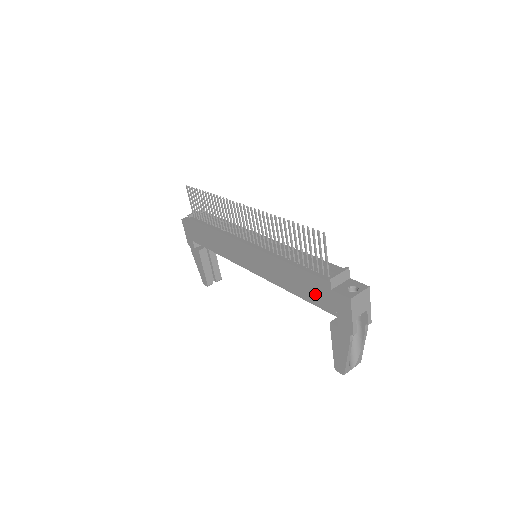
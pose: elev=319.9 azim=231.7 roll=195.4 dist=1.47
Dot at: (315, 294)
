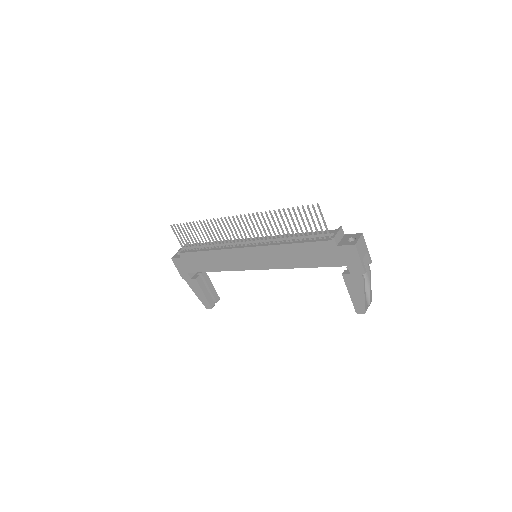
Dot at: (323, 257)
